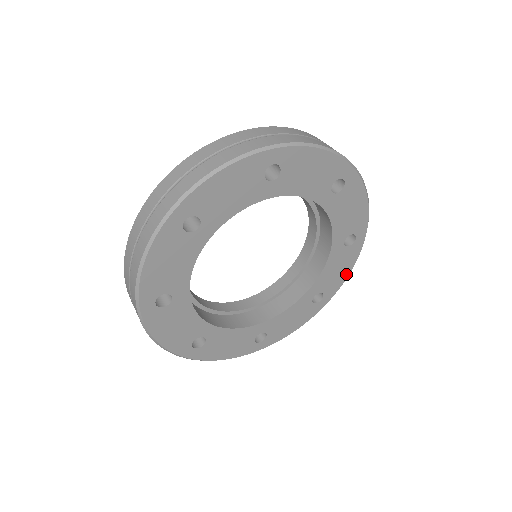
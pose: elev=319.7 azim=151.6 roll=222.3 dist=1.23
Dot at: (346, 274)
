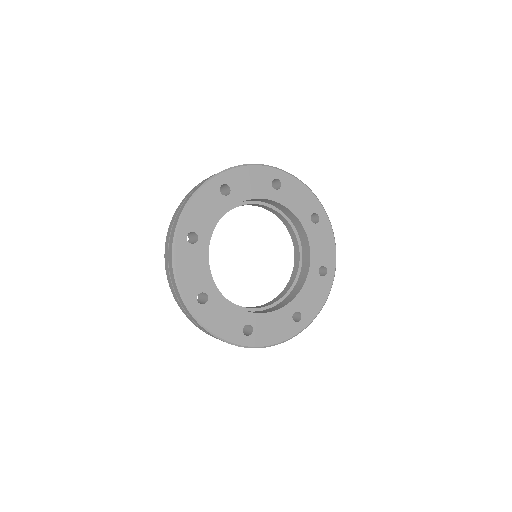
Dot at: (273, 341)
